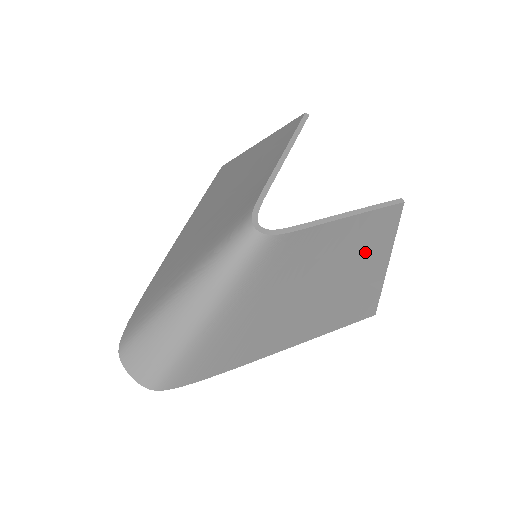
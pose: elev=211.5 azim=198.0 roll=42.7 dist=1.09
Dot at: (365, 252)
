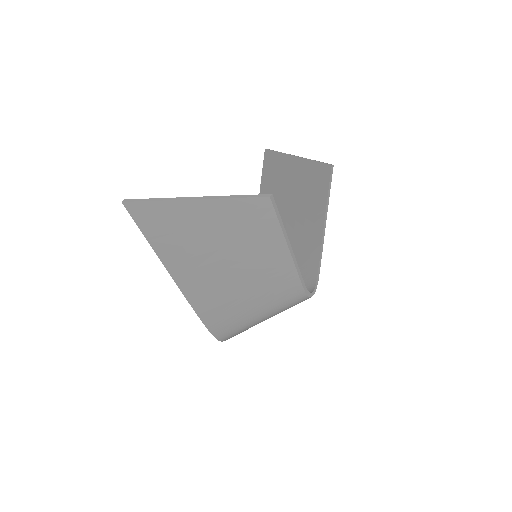
Dot at: (305, 190)
